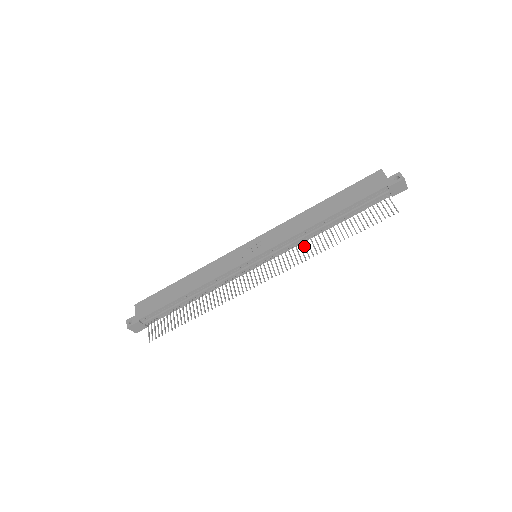
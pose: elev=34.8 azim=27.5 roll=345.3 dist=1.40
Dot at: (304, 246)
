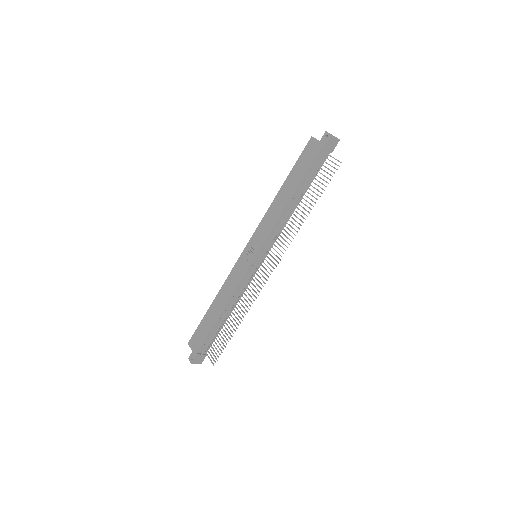
Dot at: (287, 228)
